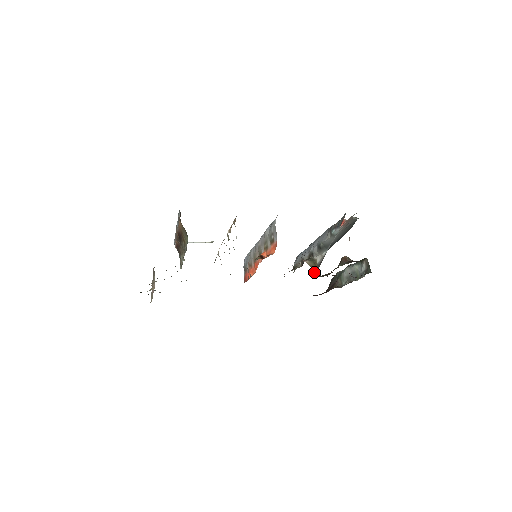
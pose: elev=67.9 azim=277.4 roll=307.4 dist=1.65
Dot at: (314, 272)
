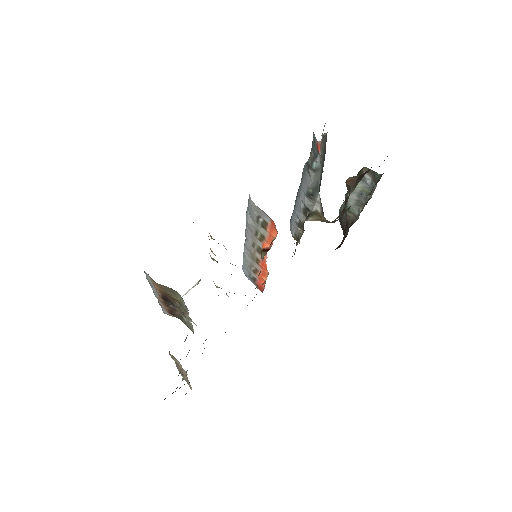
Dot at: occluded
